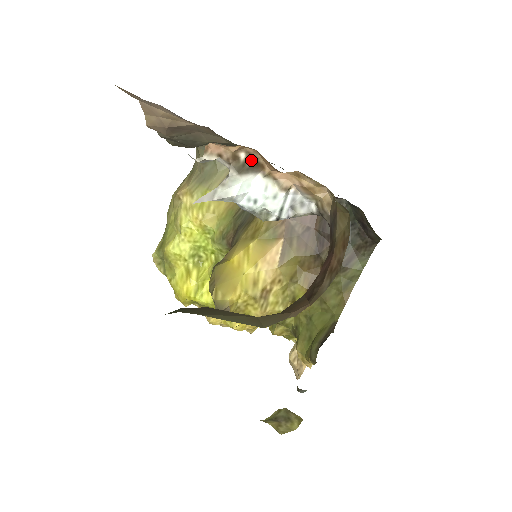
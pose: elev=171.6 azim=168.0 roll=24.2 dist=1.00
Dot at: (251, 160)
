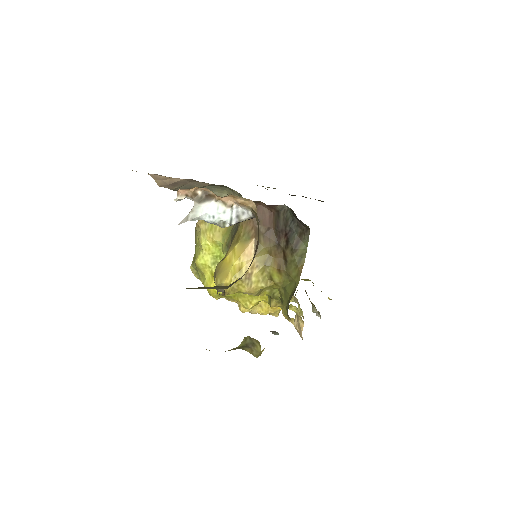
Dot at: (205, 194)
